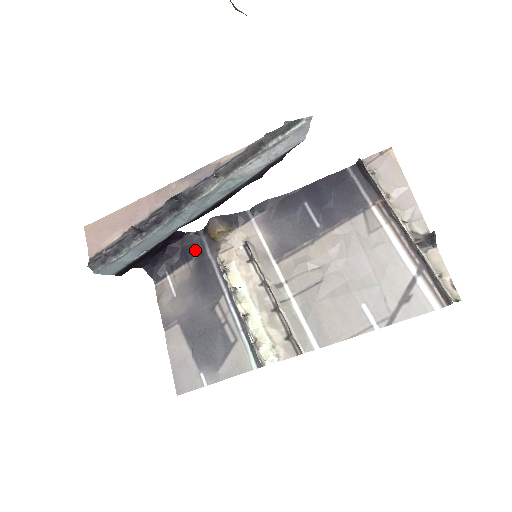
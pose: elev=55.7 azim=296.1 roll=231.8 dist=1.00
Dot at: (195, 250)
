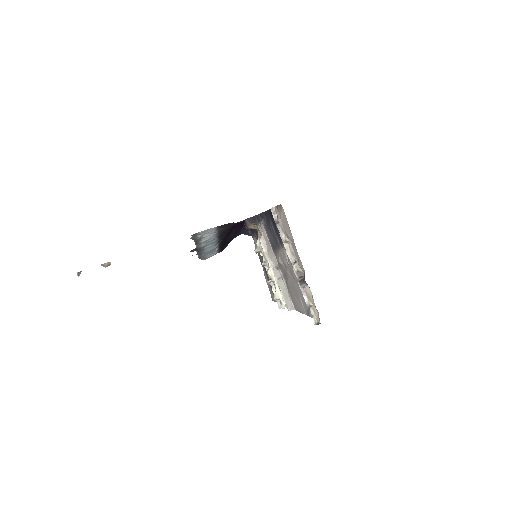
Dot at: (254, 229)
